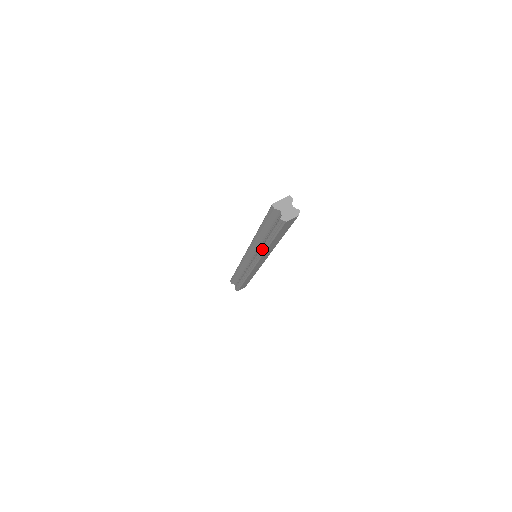
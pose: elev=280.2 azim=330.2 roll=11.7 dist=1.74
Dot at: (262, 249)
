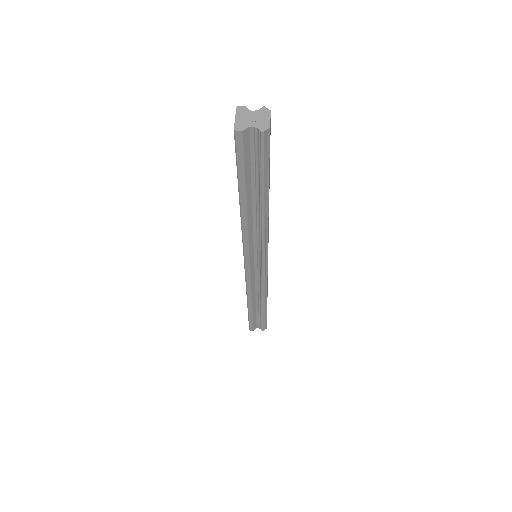
Dot at: (263, 223)
